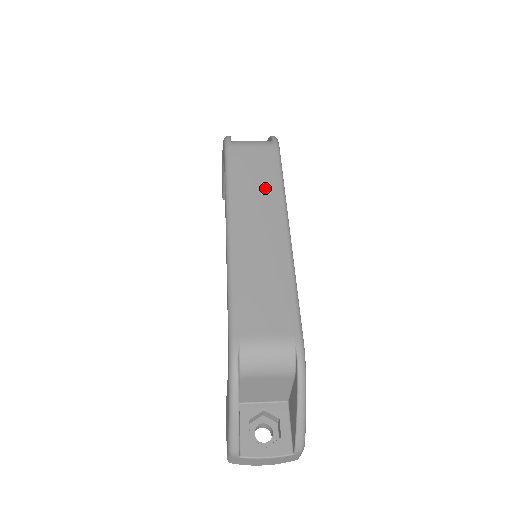
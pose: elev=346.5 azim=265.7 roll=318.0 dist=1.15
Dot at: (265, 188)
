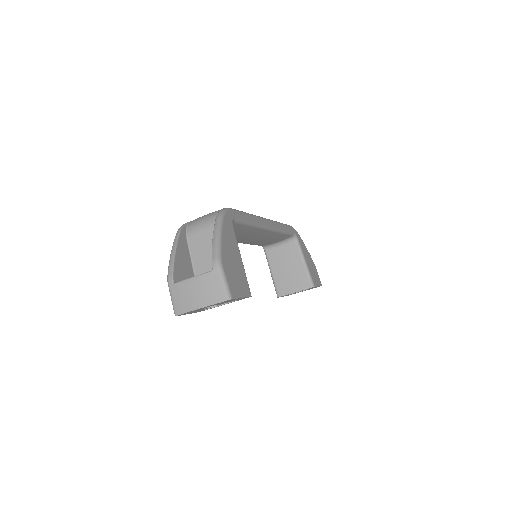
Dot at: occluded
